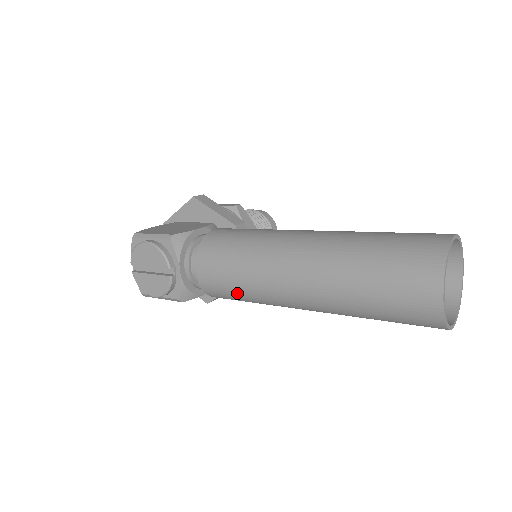
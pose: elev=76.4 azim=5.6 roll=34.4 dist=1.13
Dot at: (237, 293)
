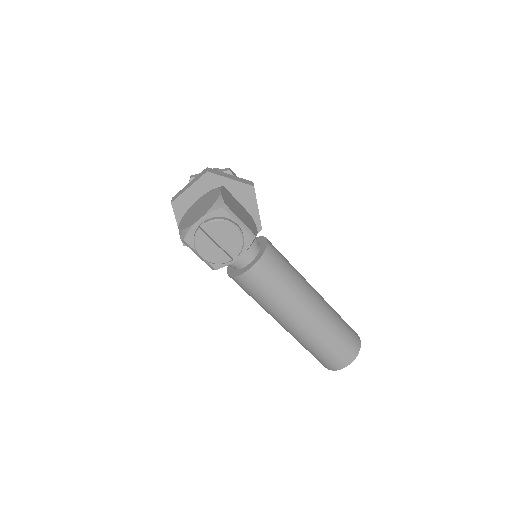
Dot at: (260, 297)
